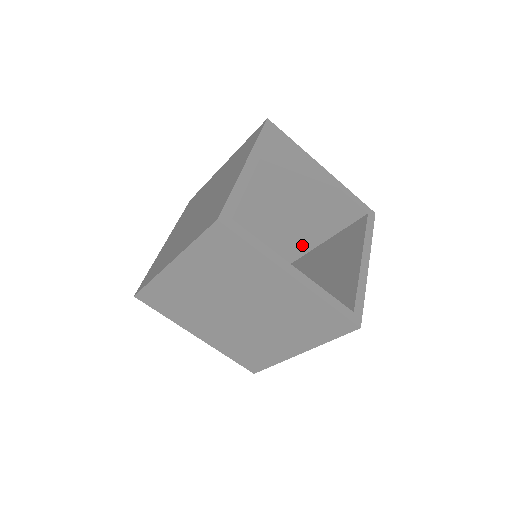
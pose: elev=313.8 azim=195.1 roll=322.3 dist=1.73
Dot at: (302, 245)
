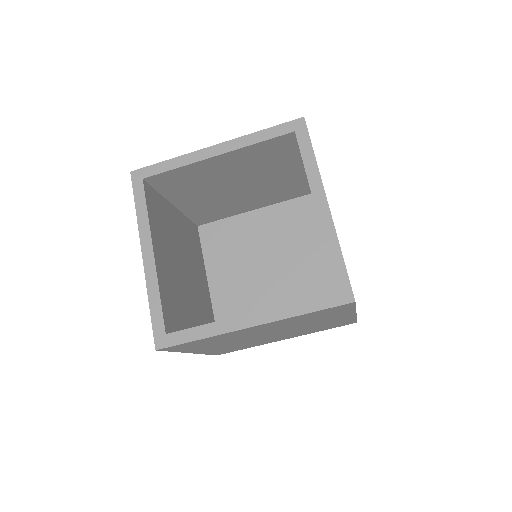
Dot at: (295, 181)
